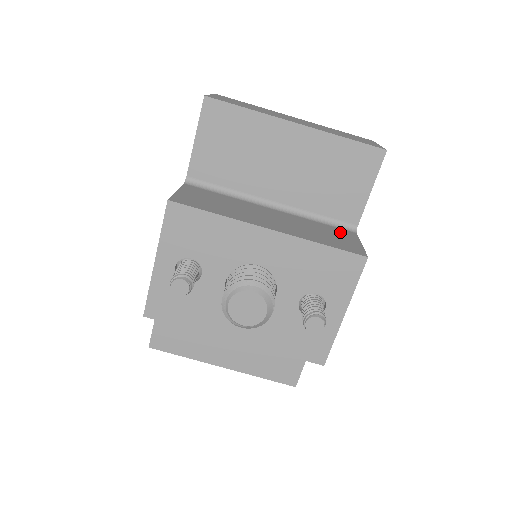
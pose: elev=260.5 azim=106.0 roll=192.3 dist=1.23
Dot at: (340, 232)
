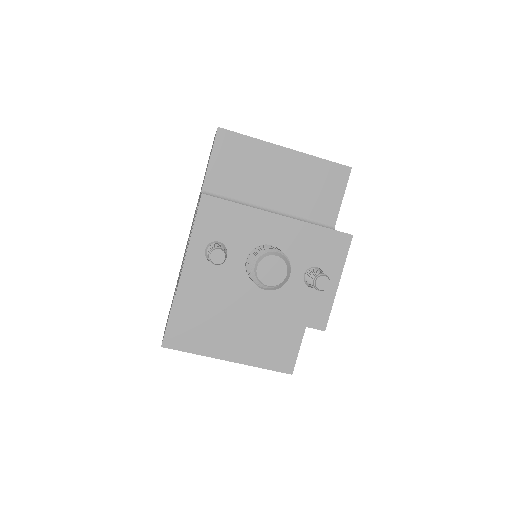
Dot at: occluded
